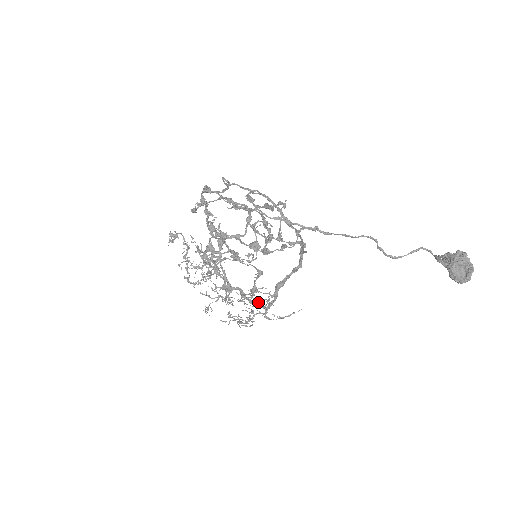
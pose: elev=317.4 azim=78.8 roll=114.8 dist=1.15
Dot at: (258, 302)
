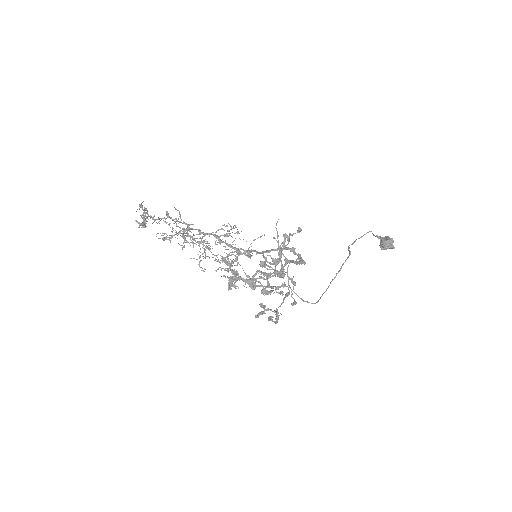
Dot at: (228, 235)
